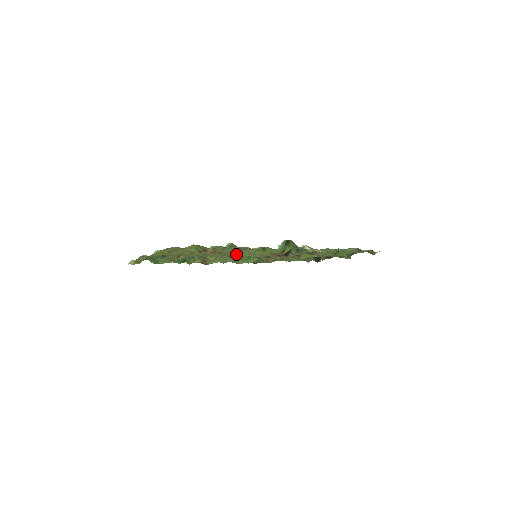
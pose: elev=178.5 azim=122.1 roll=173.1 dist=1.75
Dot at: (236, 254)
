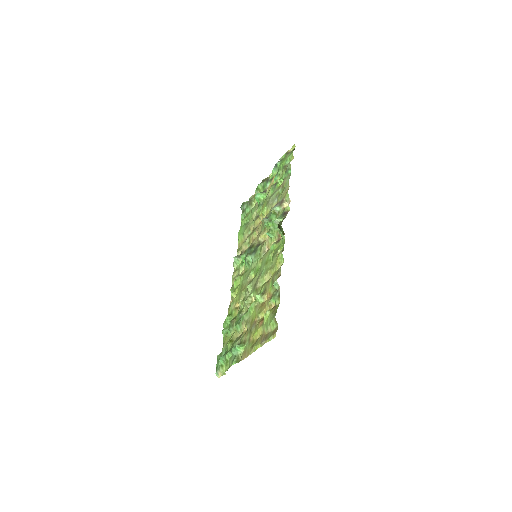
Dot at: (270, 278)
